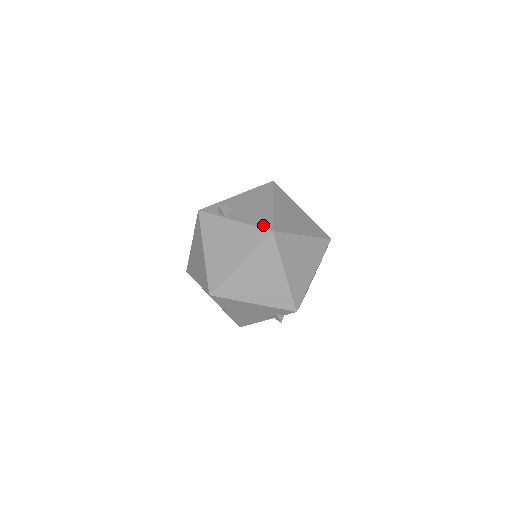
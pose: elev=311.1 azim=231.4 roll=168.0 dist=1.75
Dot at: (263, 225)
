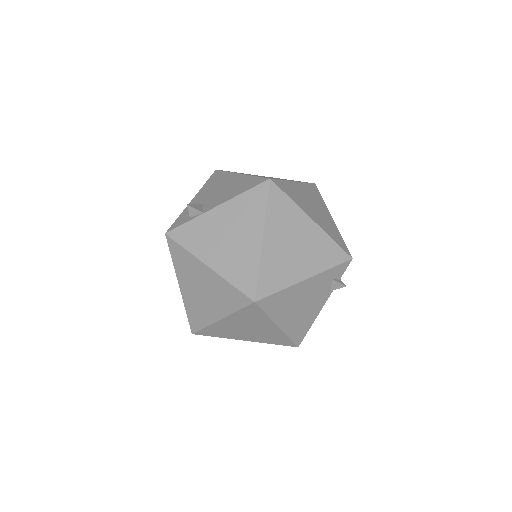
Dot at: (253, 184)
